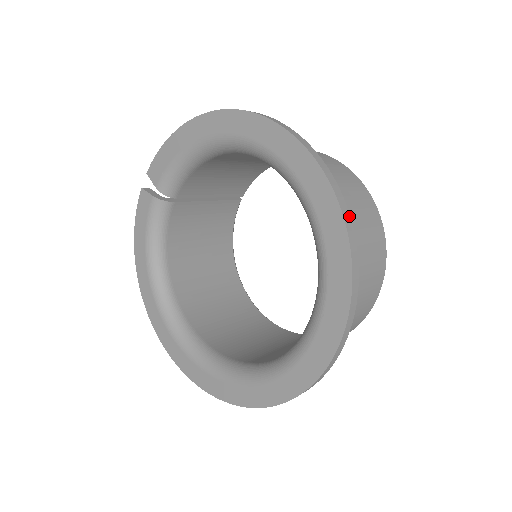
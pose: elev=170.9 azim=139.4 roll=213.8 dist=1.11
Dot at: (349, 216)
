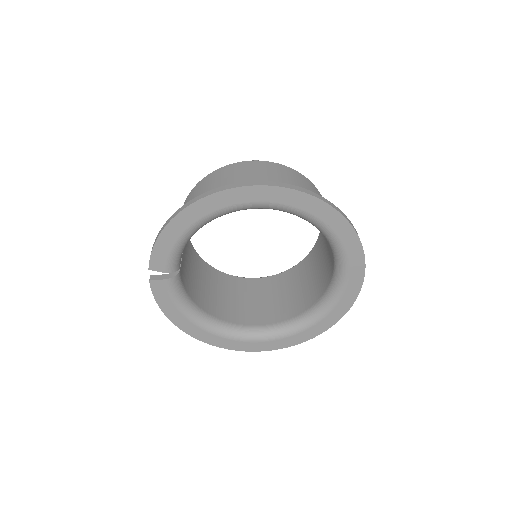
Dot at: (335, 206)
